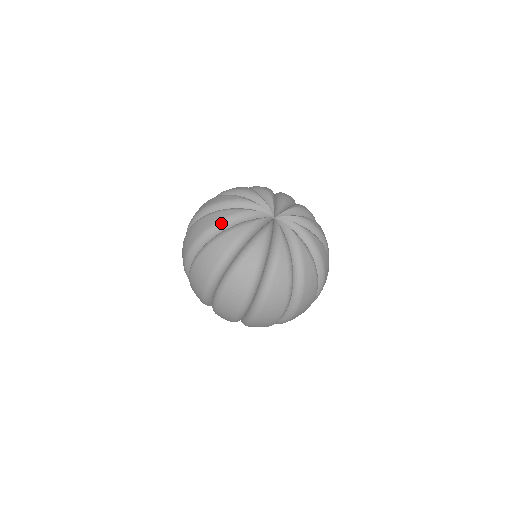
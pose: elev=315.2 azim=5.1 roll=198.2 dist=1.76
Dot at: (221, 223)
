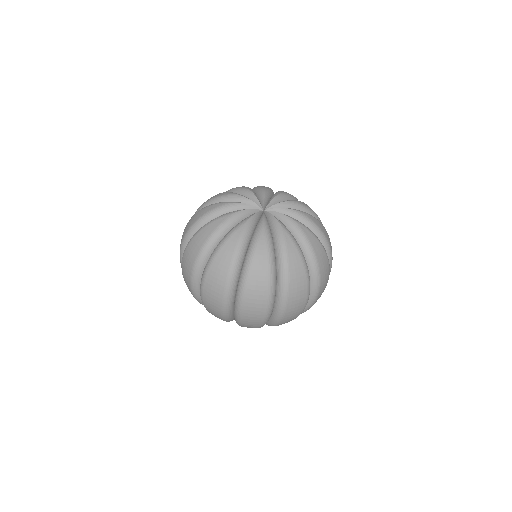
Dot at: (213, 200)
